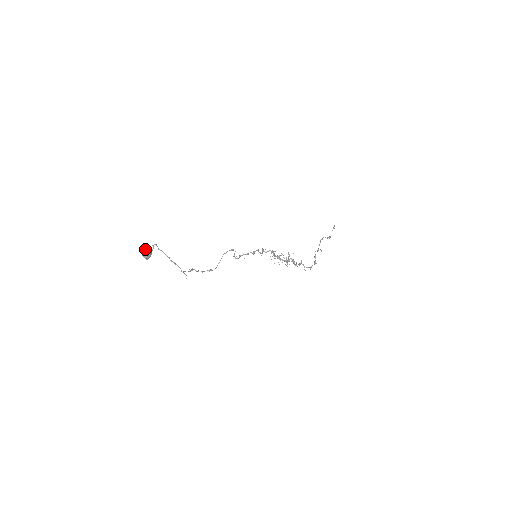
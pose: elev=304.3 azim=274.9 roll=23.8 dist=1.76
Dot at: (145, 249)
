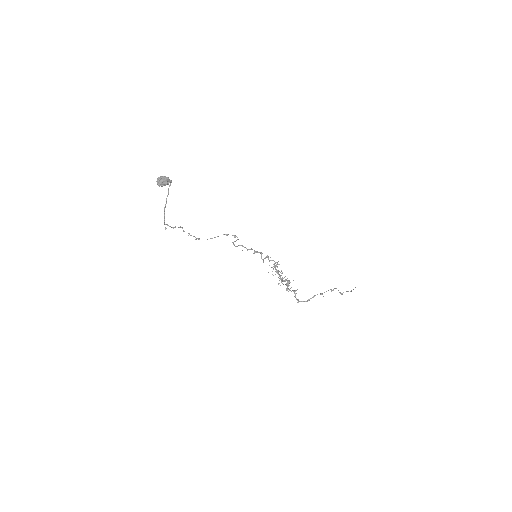
Dot at: (165, 177)
